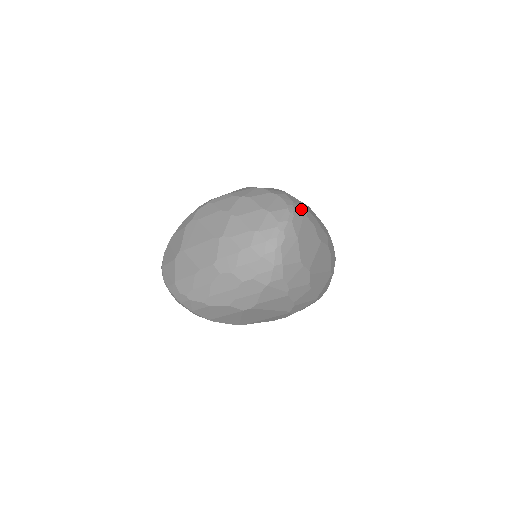
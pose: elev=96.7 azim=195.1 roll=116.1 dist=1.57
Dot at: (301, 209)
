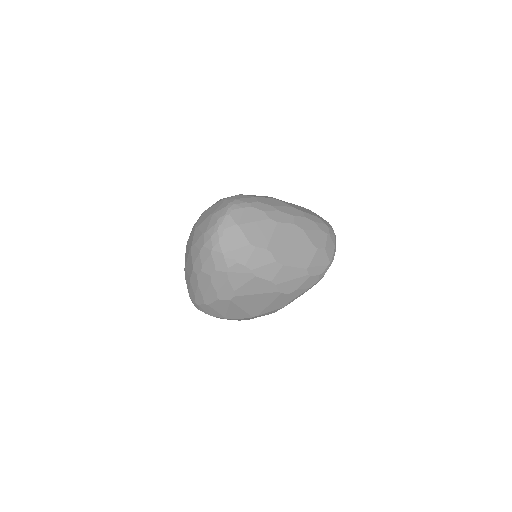
Dot at: (244, 202)
